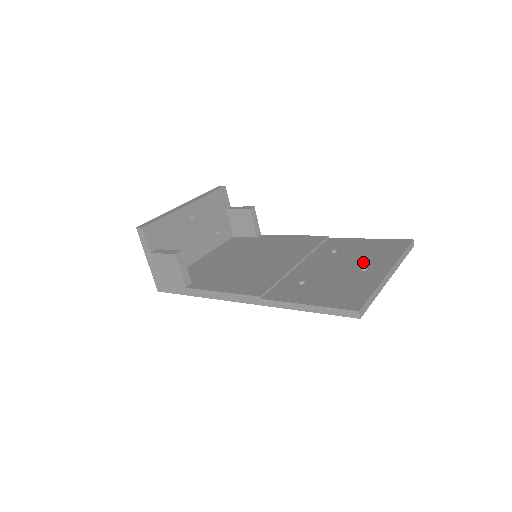
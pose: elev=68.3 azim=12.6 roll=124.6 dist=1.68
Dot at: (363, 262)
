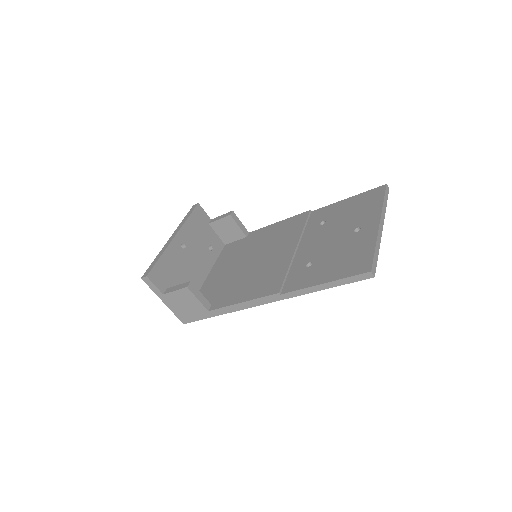
Dot at: (353, 223)
